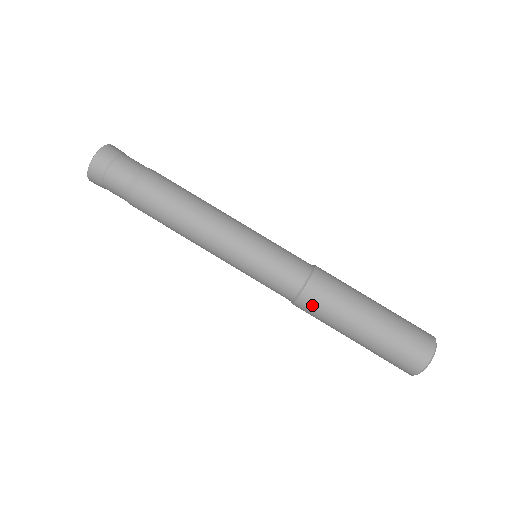
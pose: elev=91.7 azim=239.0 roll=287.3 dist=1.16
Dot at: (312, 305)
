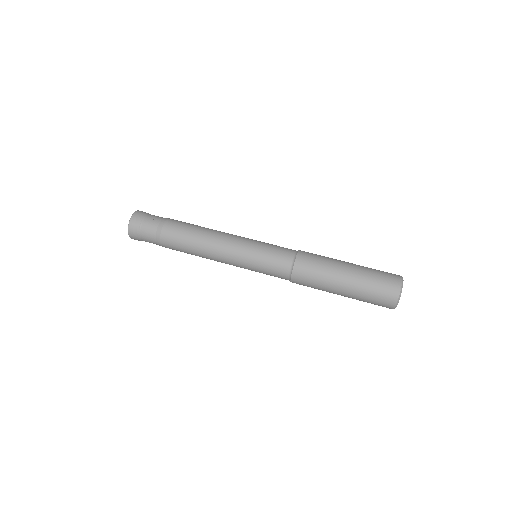
Dot at: (307, 260)
